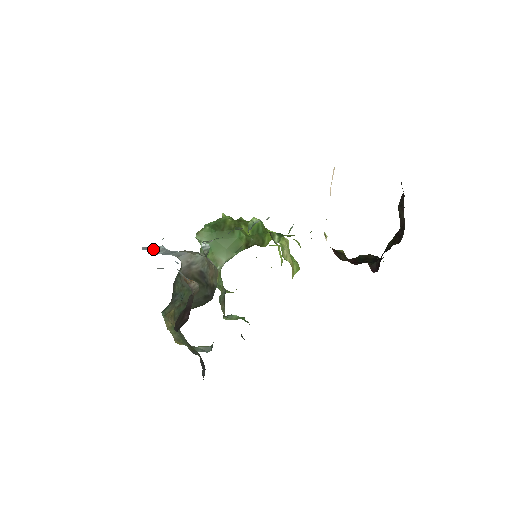
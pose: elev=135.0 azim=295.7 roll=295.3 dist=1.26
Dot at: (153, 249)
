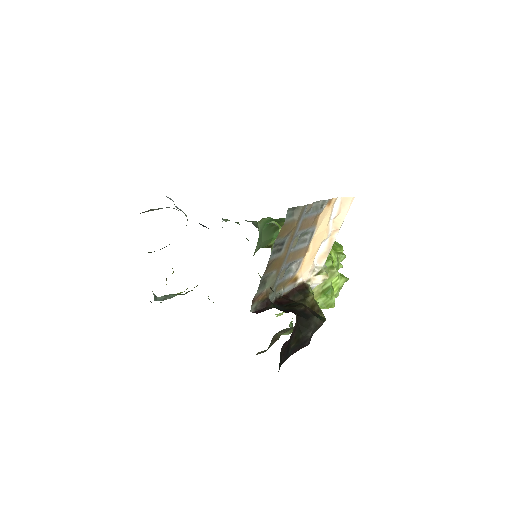
Dot at: (173, 201)
